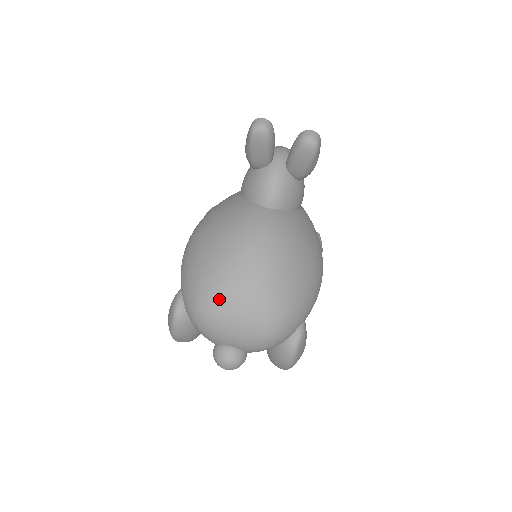
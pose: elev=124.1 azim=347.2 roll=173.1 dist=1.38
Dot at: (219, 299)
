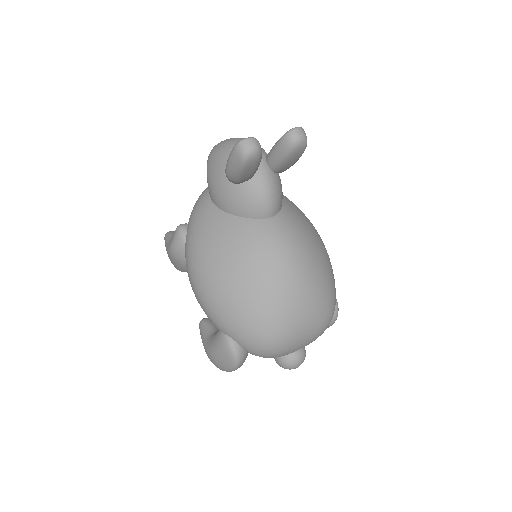
Dot at: (286, 329)
